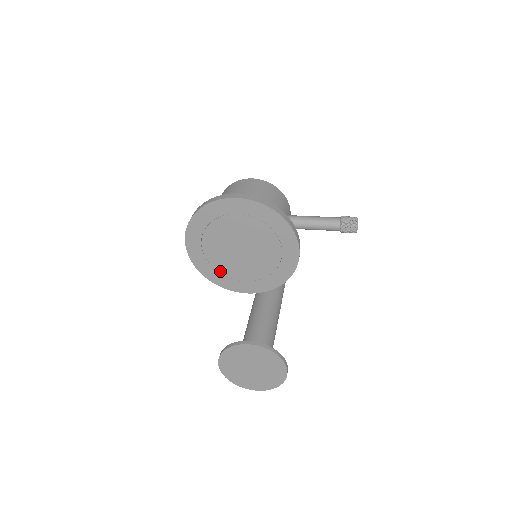
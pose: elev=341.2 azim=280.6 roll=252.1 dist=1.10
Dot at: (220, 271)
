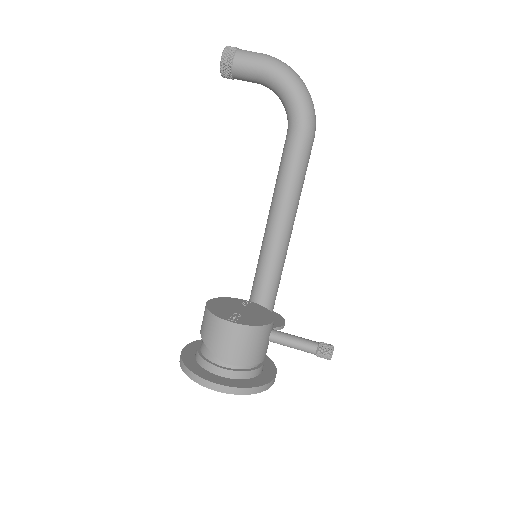
Dot at: occluded
